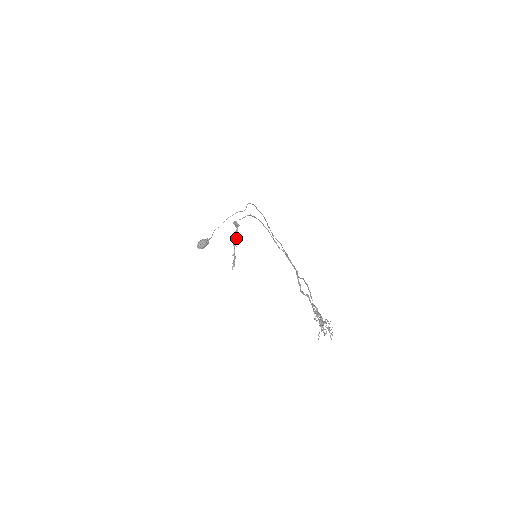
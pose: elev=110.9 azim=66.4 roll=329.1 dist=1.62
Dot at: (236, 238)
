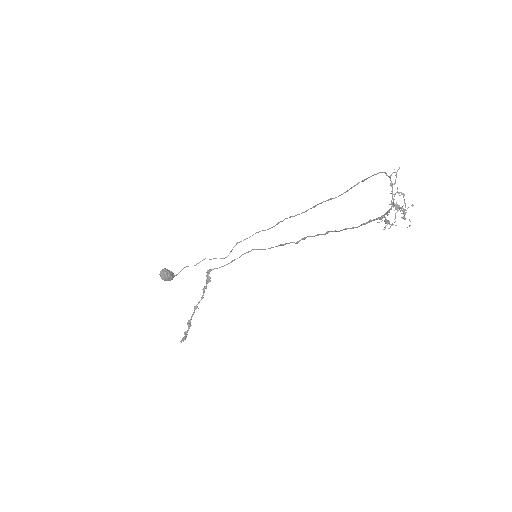
Dot at: occluded
